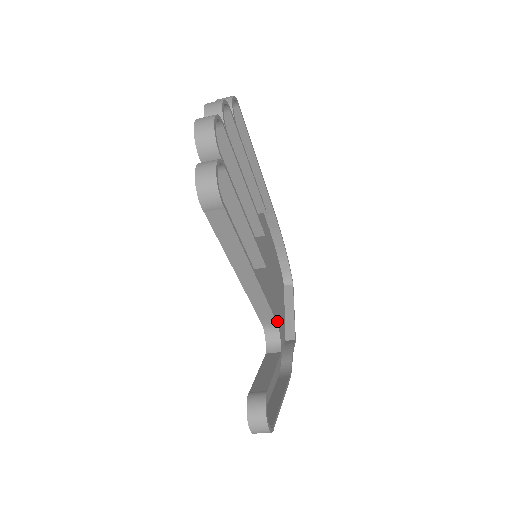
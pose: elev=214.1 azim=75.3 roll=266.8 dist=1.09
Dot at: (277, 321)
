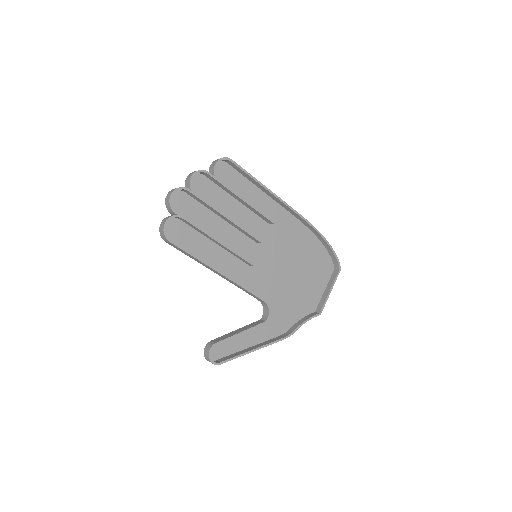
Dot at: (266, 301)
